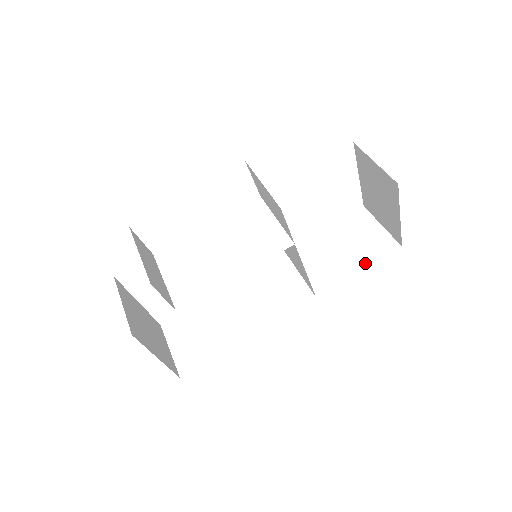
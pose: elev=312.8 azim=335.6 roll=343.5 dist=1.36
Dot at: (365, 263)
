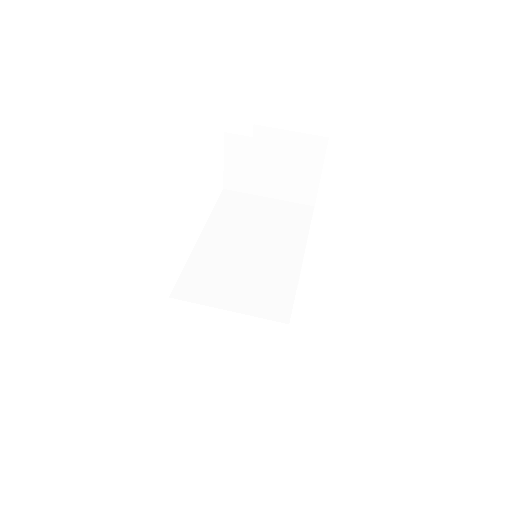
Dot at: occluded
